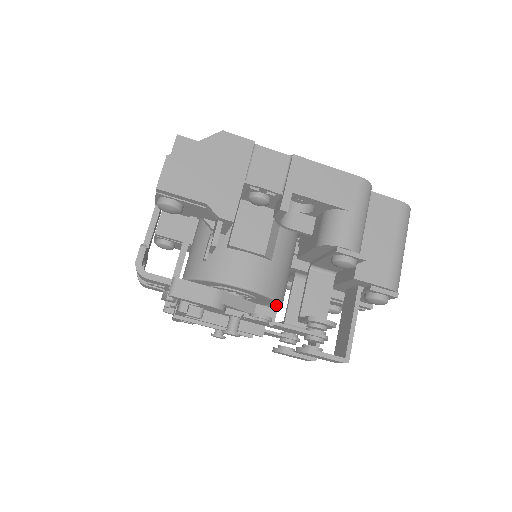
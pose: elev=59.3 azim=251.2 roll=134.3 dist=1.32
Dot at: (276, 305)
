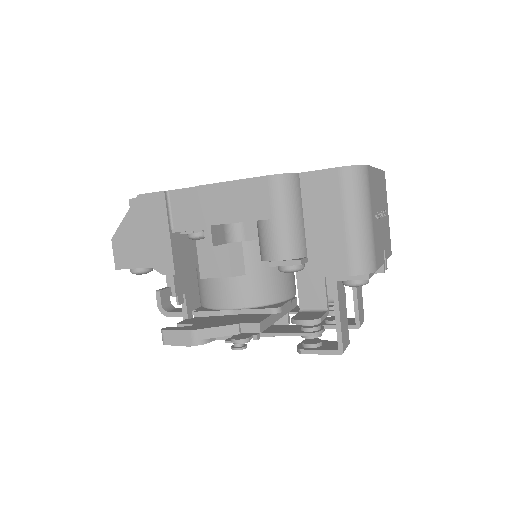
Dot at: occluded
